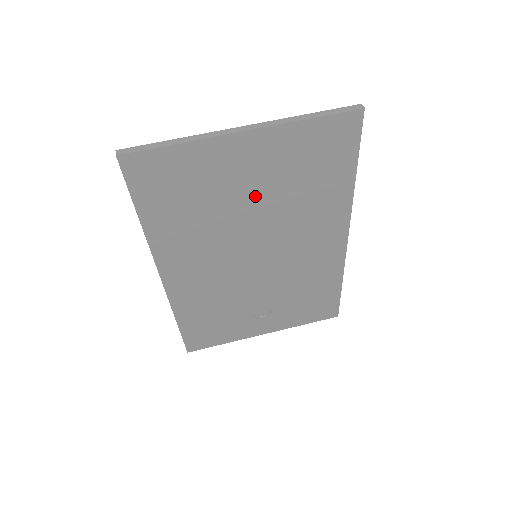
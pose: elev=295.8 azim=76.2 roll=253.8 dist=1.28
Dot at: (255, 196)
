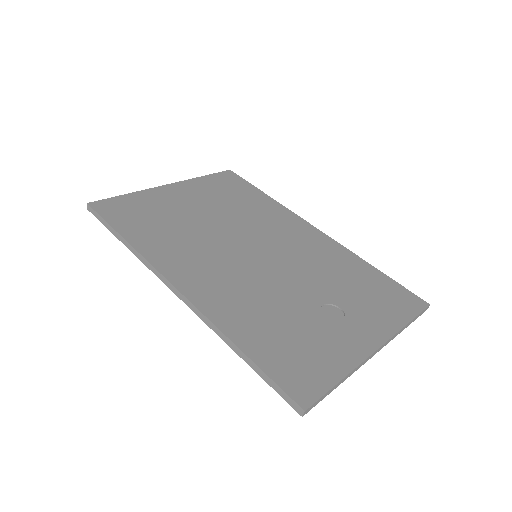
Dot at: (207, 212)
